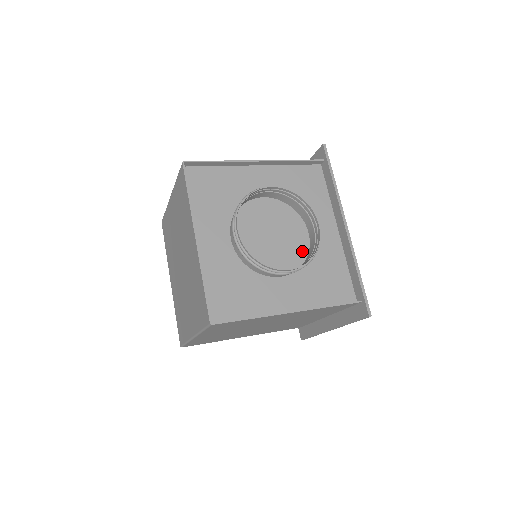
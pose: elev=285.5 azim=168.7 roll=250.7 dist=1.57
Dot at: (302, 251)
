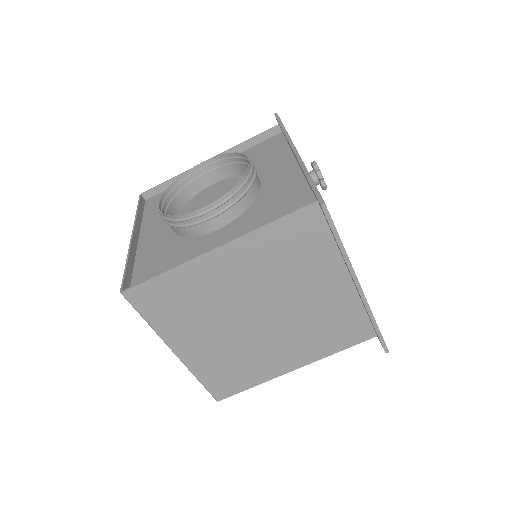
Dot at: occluded
